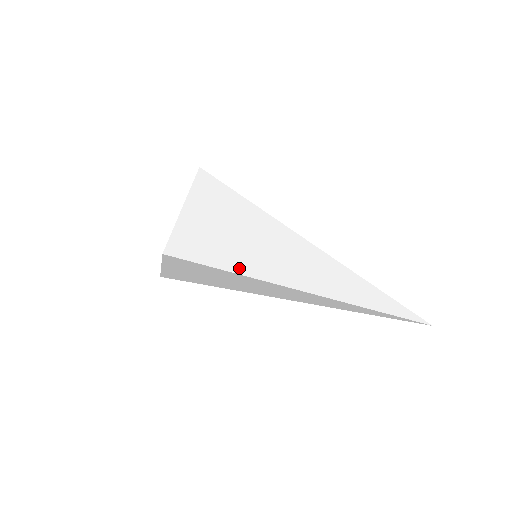
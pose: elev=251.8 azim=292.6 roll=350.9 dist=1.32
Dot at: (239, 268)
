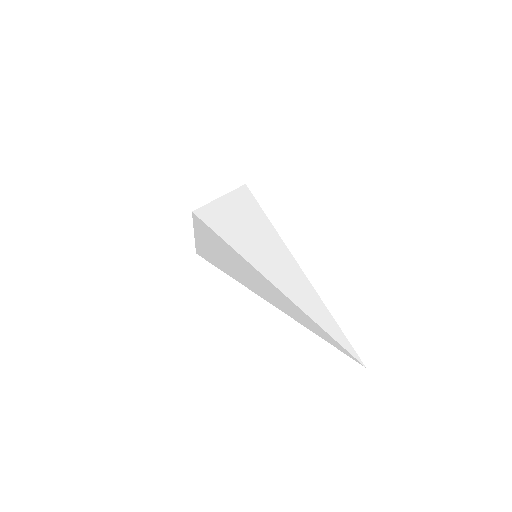
Dot at: (232, 243)
